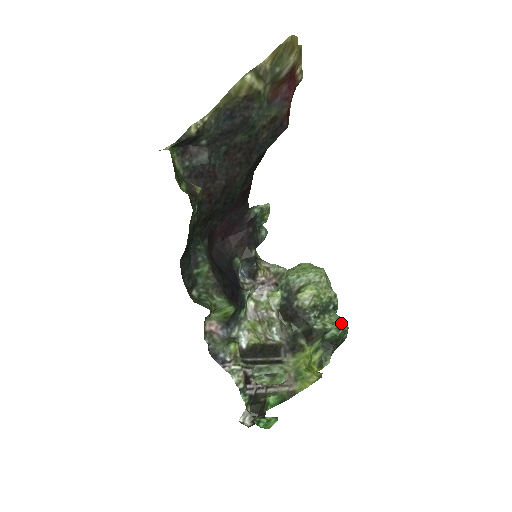
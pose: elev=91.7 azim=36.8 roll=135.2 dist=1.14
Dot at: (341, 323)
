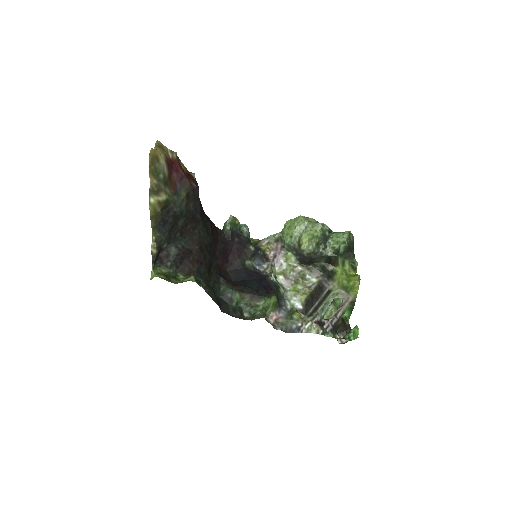
Dot at: (342, 237)
